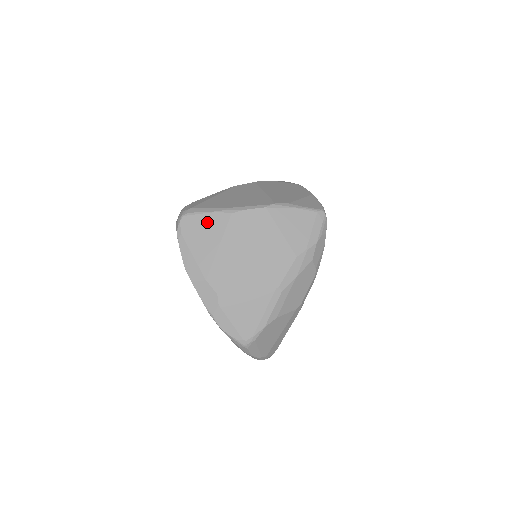
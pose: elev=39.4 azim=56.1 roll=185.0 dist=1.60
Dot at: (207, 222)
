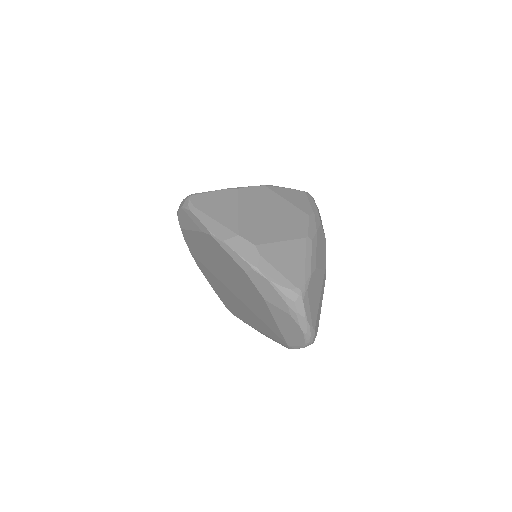
Dot at: (217, 196)
